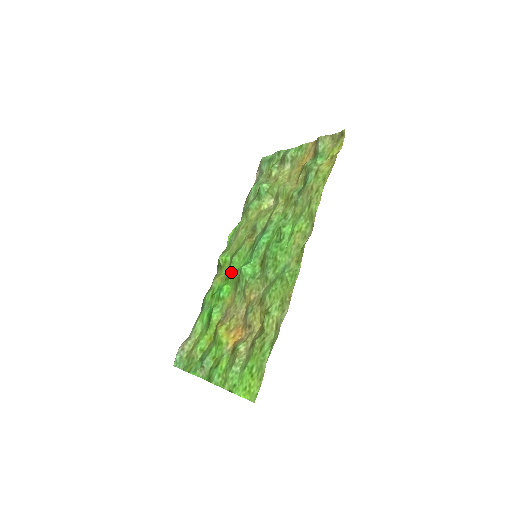
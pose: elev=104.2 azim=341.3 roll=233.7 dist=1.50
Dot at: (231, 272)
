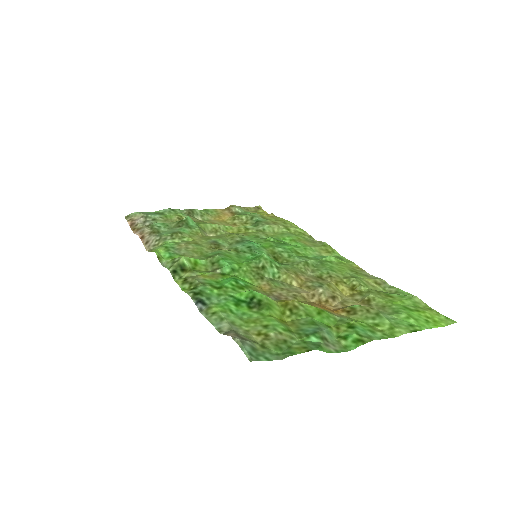
Dot at: (234, 265)
